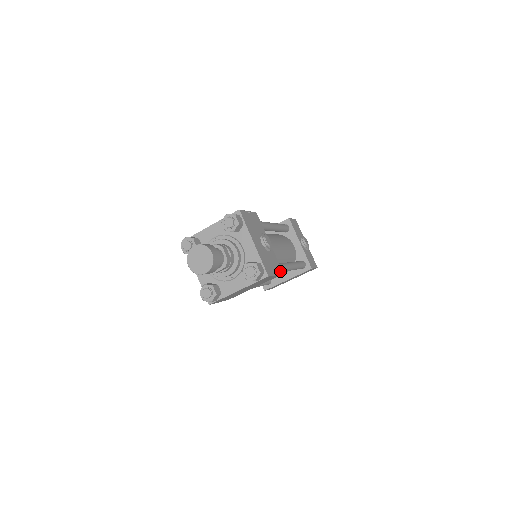
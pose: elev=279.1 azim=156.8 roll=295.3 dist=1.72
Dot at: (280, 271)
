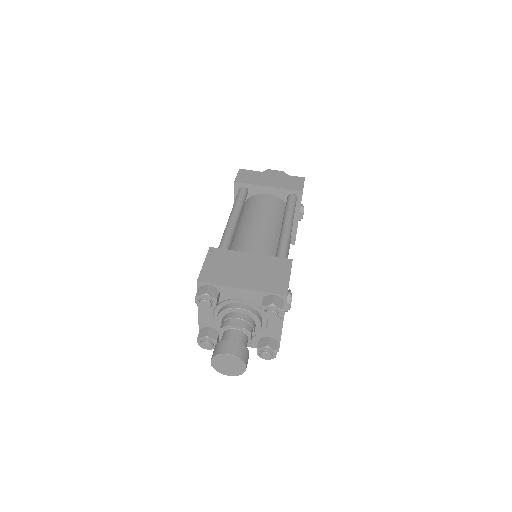
Dot at: occluded
